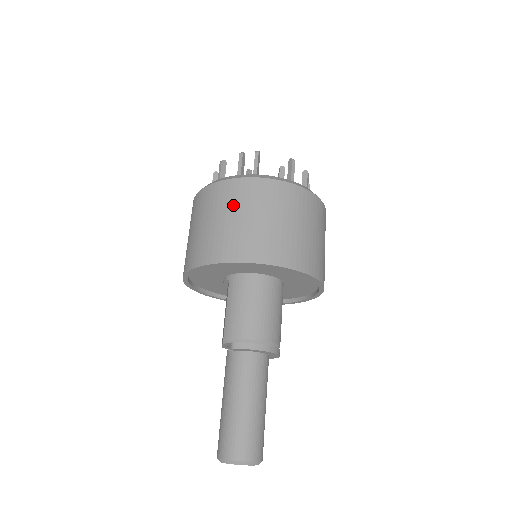
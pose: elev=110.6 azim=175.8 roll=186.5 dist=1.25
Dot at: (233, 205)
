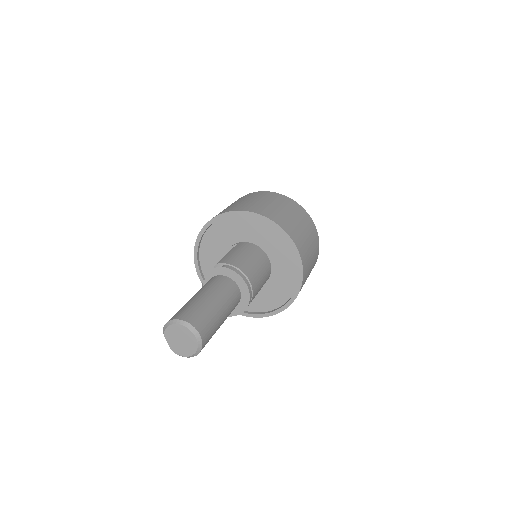
Dot at: (271, 199)
